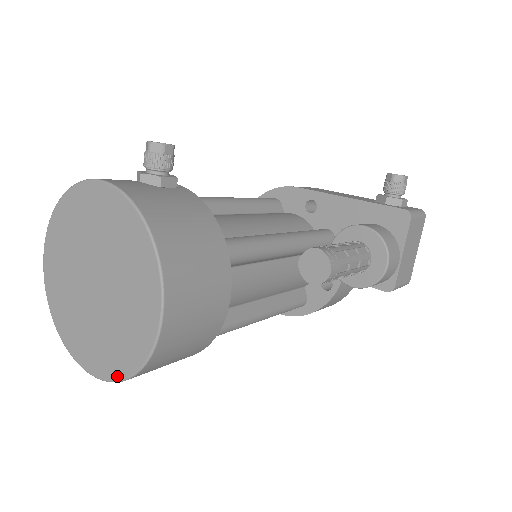
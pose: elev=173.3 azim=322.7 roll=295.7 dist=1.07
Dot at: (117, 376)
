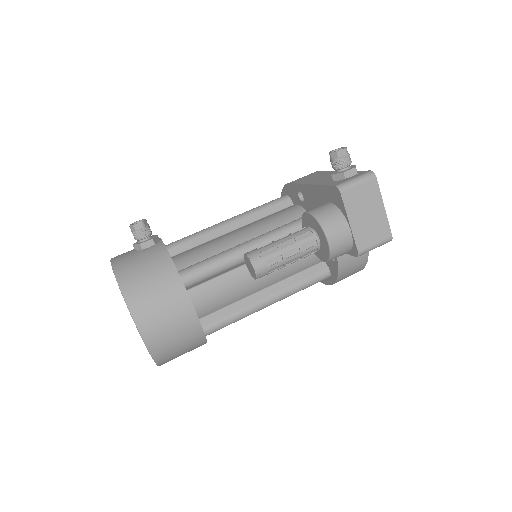
Dot at: occluded
